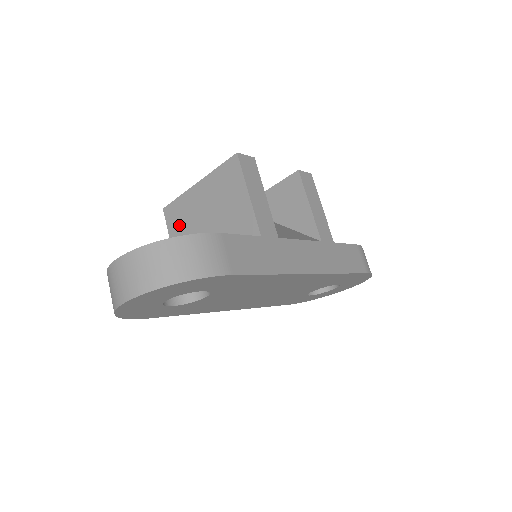
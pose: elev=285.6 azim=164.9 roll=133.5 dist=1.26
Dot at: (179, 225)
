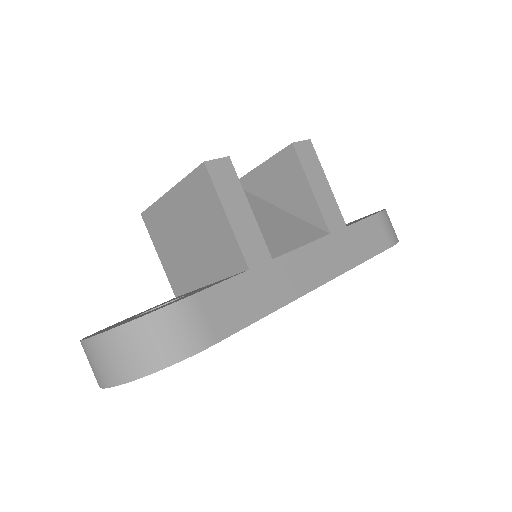
Dot at: (161, 236)
